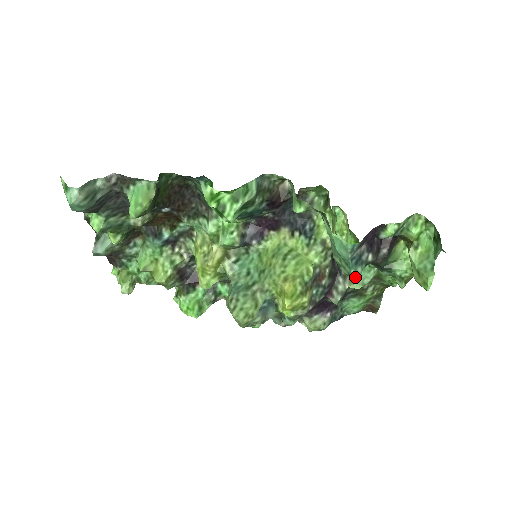
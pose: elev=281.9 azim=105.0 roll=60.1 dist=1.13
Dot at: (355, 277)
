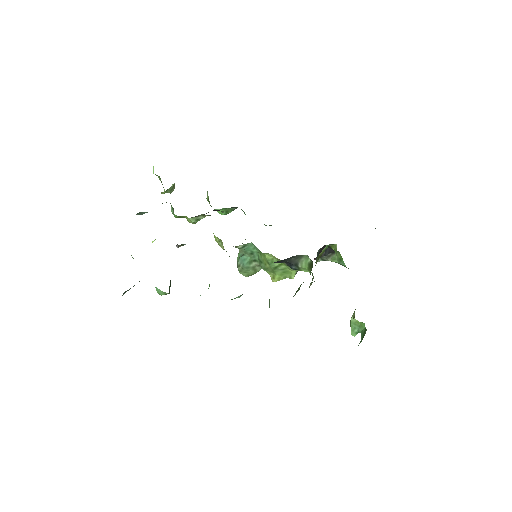
Dot at: occluded
